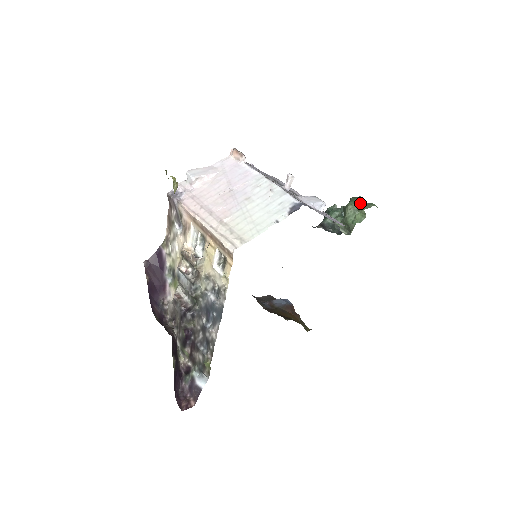
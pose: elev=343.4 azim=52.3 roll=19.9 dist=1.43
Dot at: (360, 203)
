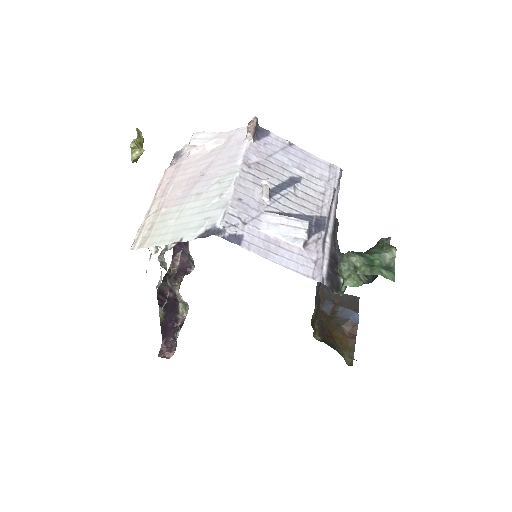
Dot at: (376, 258)
